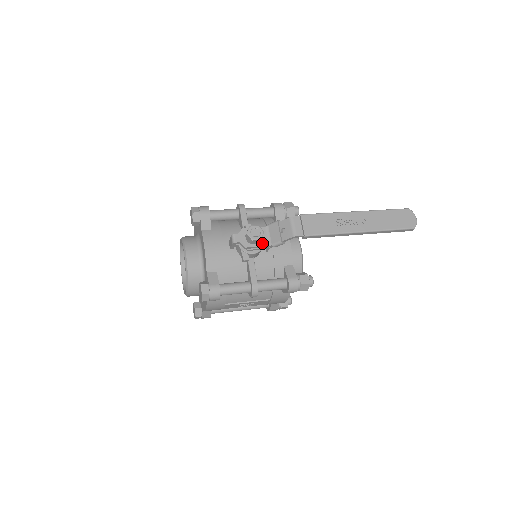
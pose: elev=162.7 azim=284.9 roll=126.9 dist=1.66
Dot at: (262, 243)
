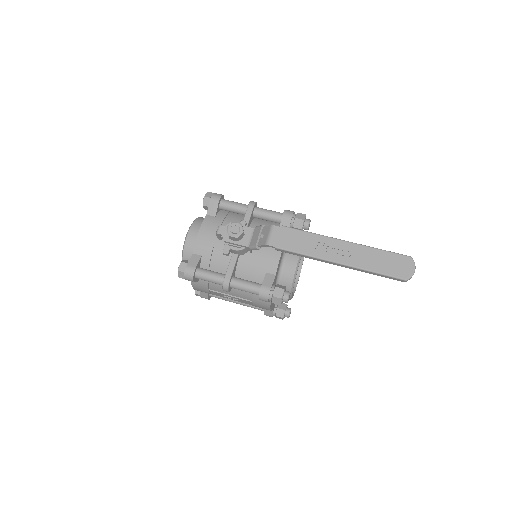
Dot at: (242, 242)
